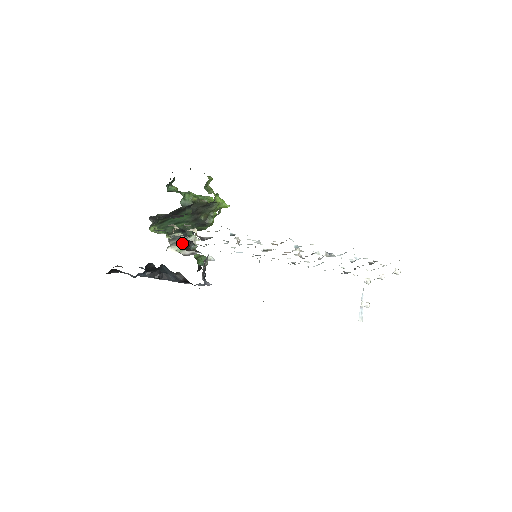
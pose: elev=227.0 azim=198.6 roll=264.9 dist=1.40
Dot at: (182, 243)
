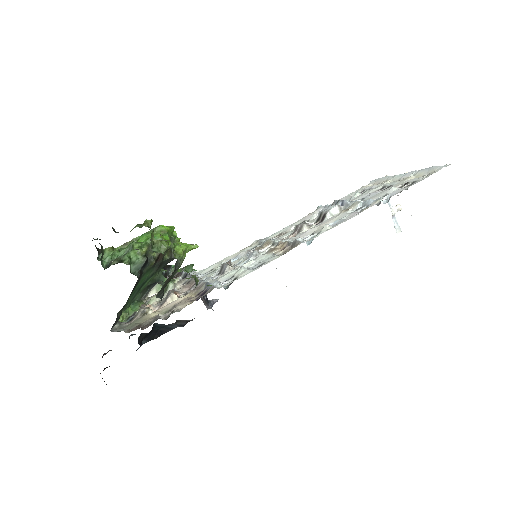
Dot at: occluded
